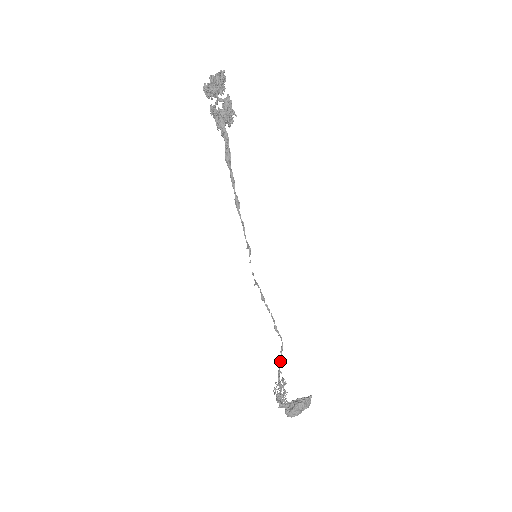
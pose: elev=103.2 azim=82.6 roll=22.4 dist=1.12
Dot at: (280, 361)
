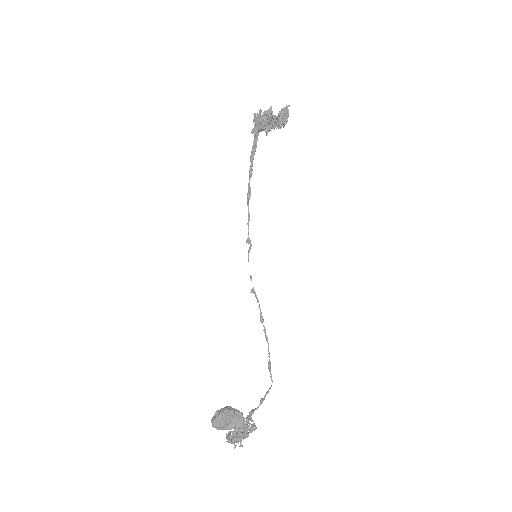
Dot at: occluded
